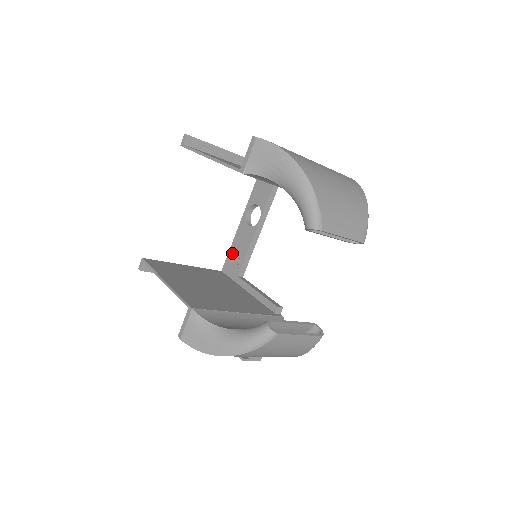
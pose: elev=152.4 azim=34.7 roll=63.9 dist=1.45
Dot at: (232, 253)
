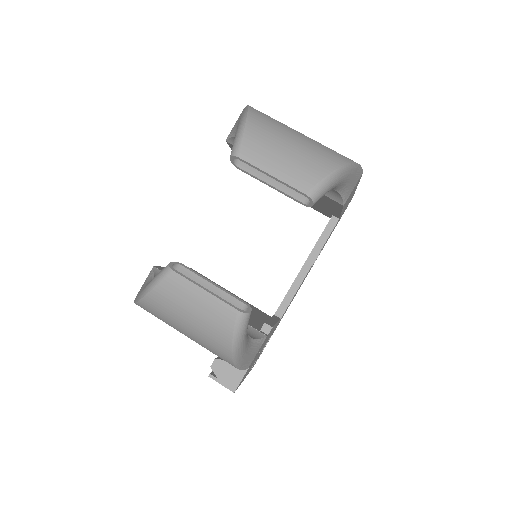
Dot at: occluded
